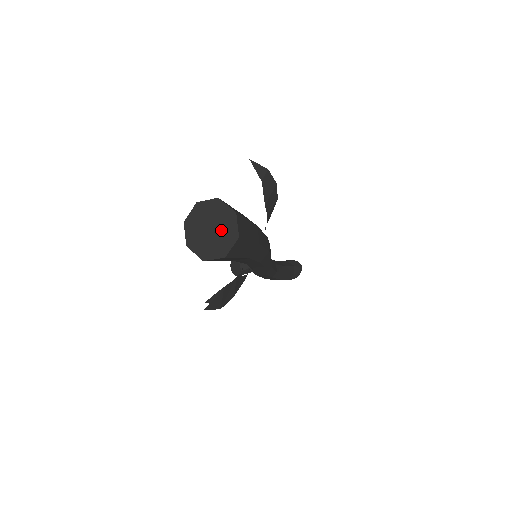
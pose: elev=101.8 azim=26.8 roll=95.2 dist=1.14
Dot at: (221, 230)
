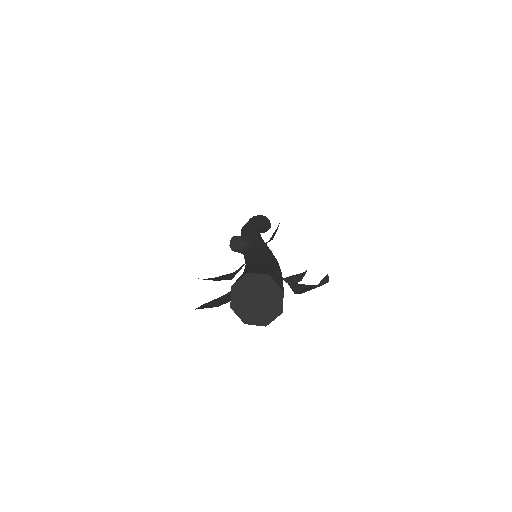
Dot at: (262, 309)
